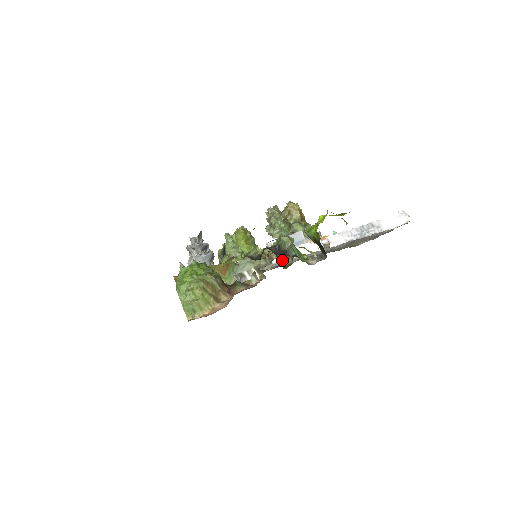
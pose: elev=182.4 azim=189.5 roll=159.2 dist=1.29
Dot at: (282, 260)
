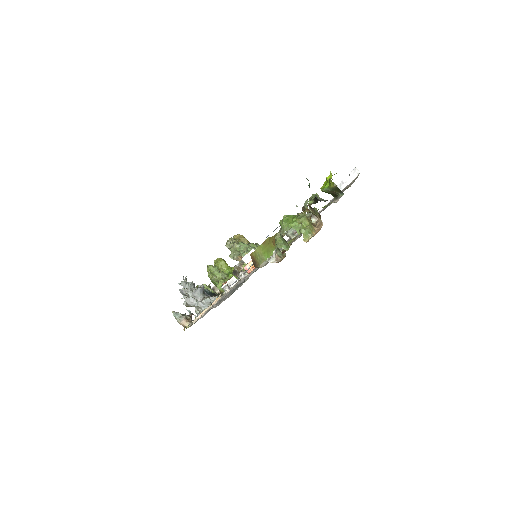
Dot at: occluded
